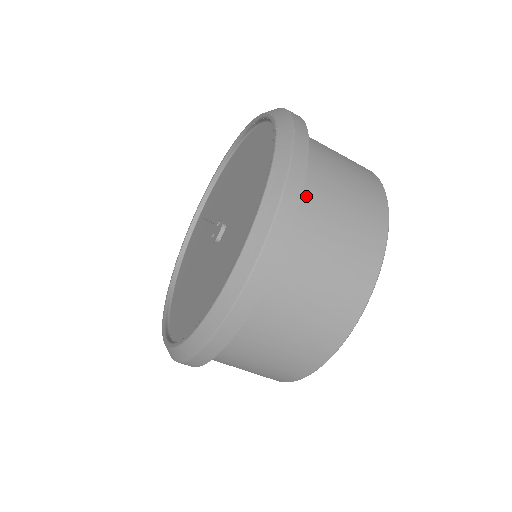
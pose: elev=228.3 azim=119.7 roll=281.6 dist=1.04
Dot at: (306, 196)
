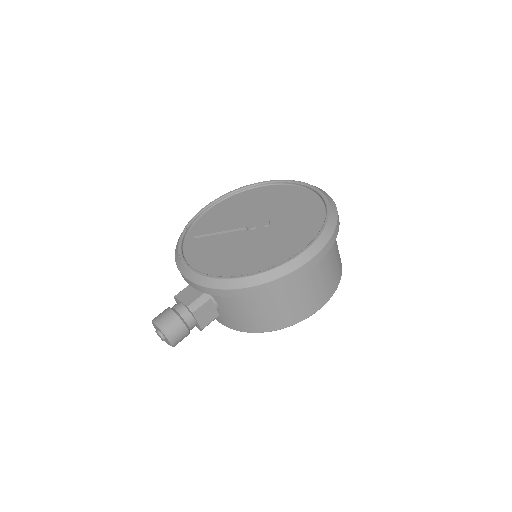
Dot at: occluded
